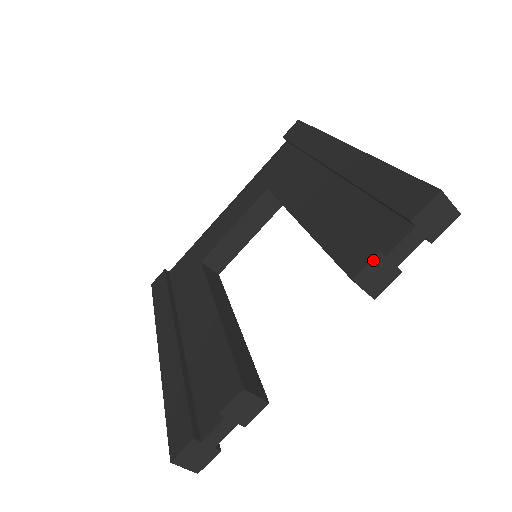
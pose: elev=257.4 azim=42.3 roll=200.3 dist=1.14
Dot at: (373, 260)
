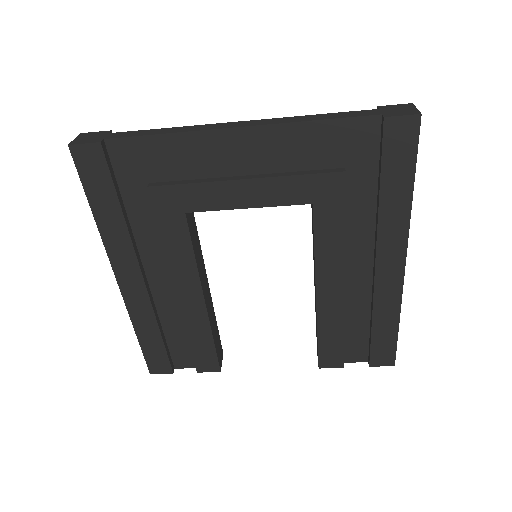
Dot at: (336, 367)
